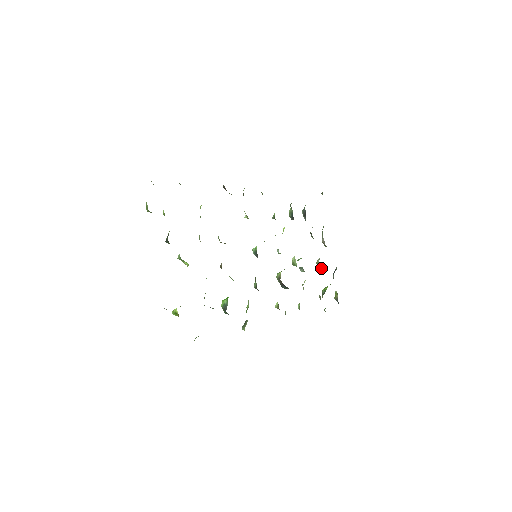
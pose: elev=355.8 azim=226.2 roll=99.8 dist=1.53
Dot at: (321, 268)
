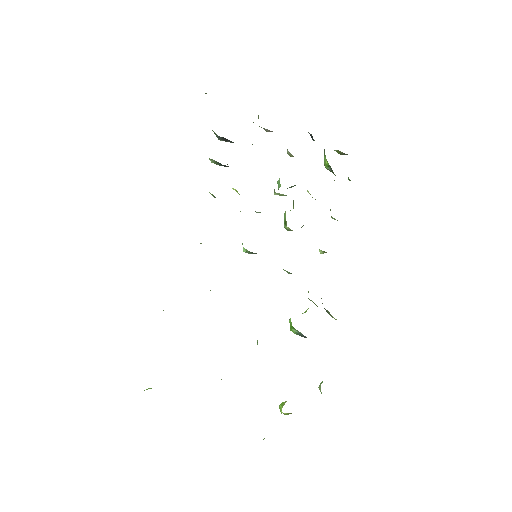
Dot at: occluded
